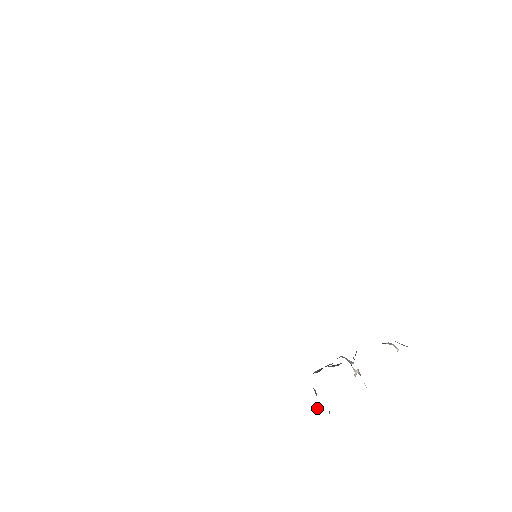
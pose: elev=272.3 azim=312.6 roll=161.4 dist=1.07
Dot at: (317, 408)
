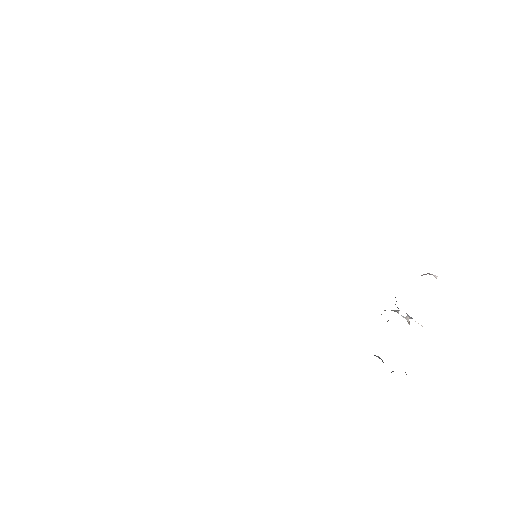
Dot at: occluded
